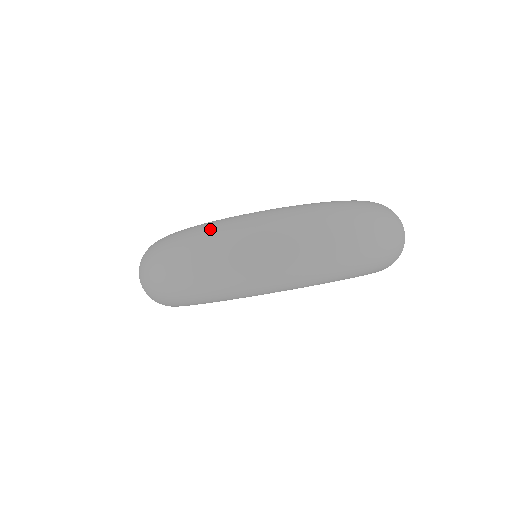
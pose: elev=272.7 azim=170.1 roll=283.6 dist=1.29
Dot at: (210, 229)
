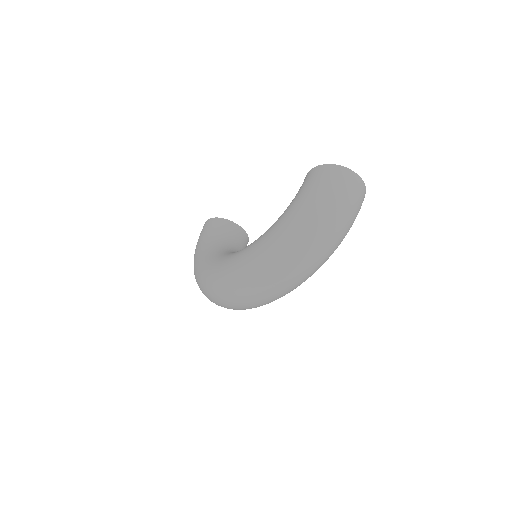
Dot at: (213, 286)
